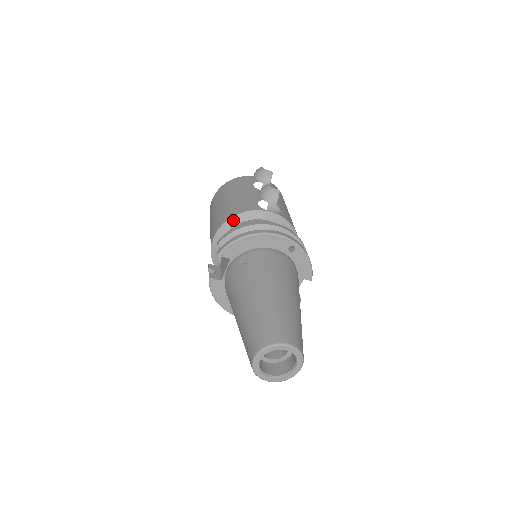
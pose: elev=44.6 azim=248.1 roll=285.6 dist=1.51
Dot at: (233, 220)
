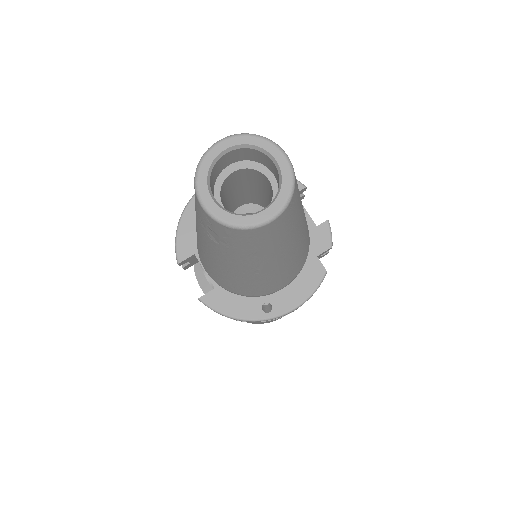
Dot at: occluded
